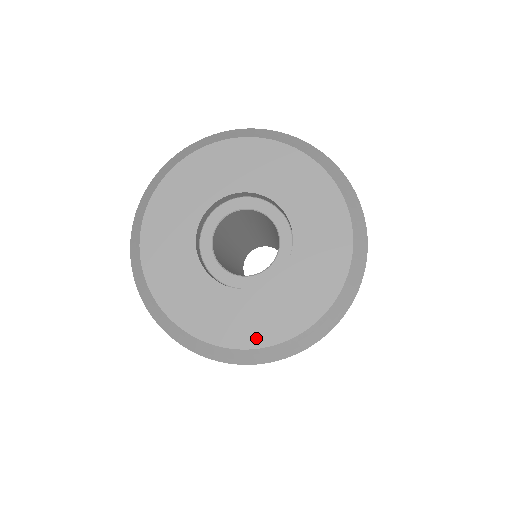
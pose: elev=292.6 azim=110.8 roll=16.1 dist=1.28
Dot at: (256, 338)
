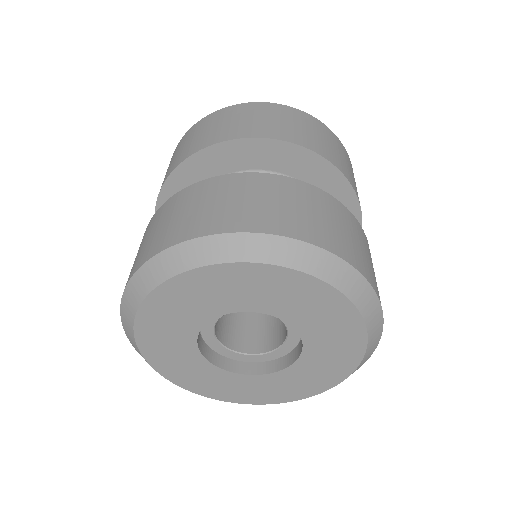
Dot at: (262, 400)
